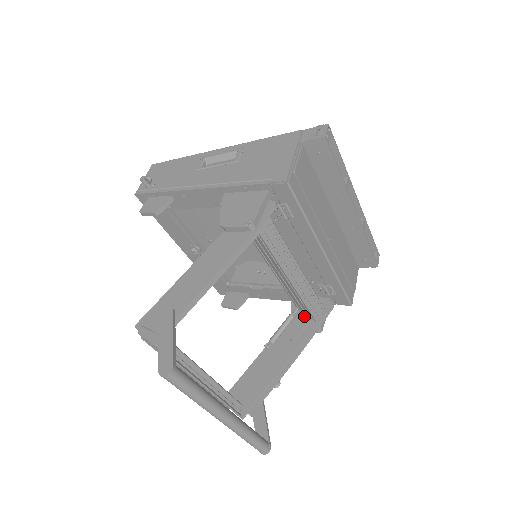
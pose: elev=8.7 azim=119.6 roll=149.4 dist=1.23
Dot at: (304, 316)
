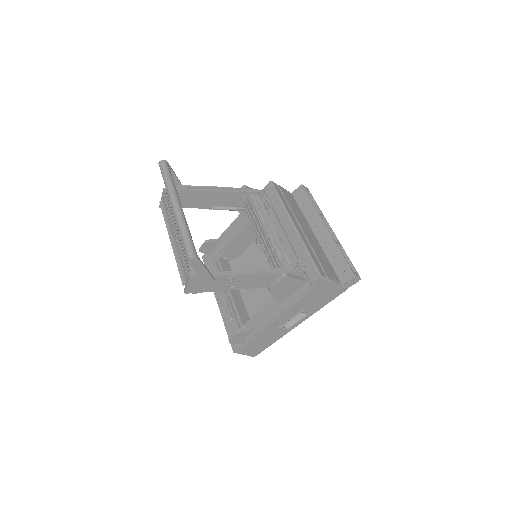
Dot at: occluded
